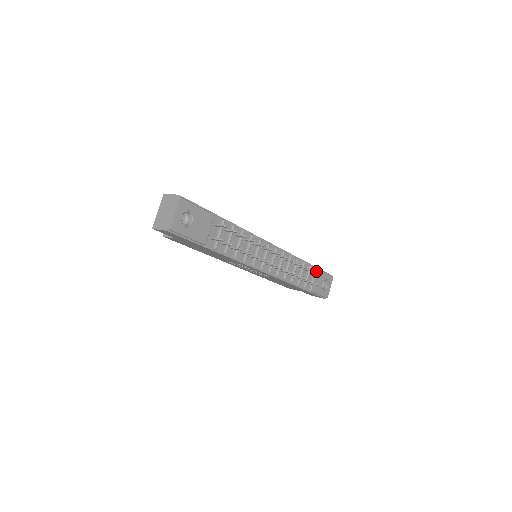
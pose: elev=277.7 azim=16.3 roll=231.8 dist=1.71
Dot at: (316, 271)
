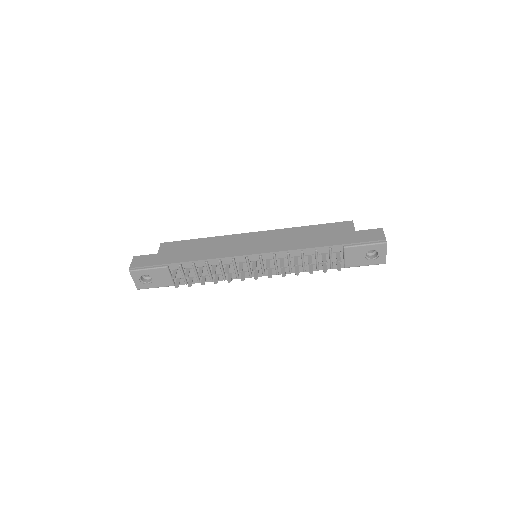
Dot at: (344, 250)
